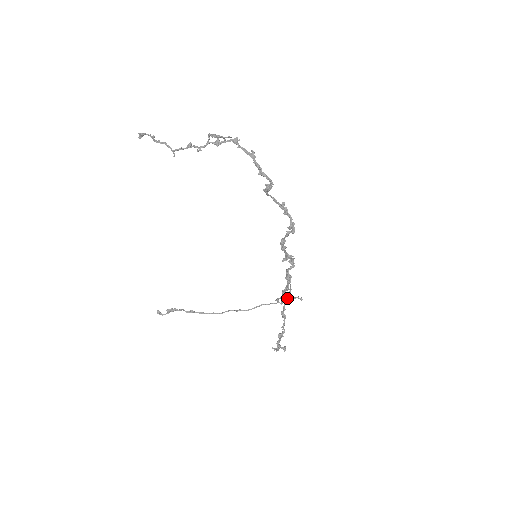
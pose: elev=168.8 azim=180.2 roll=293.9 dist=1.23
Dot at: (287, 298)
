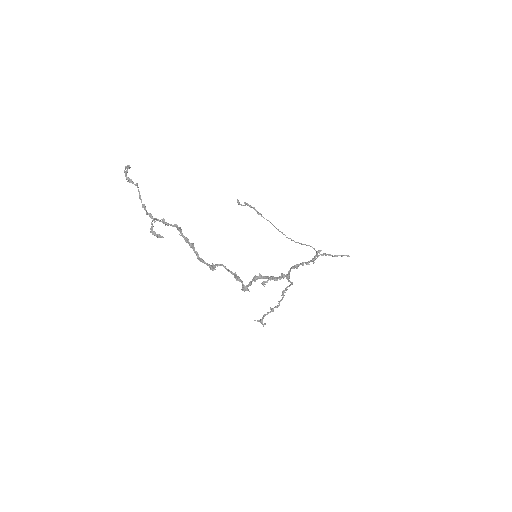
Dot at: (290, 284)
